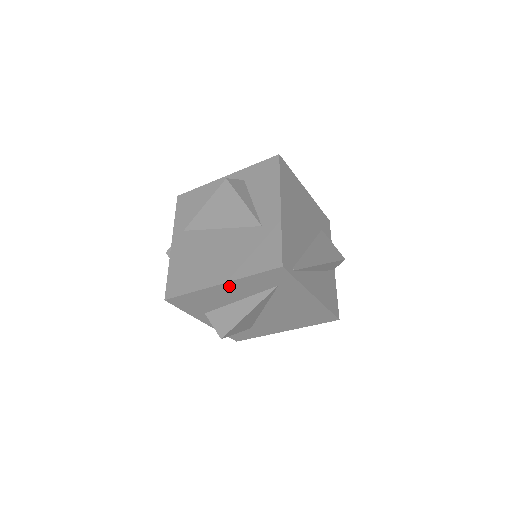
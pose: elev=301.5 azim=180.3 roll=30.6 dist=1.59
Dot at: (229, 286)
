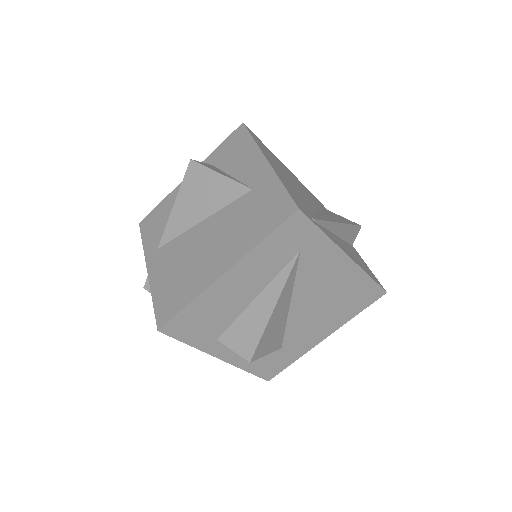
Dot at: (238, 272)
